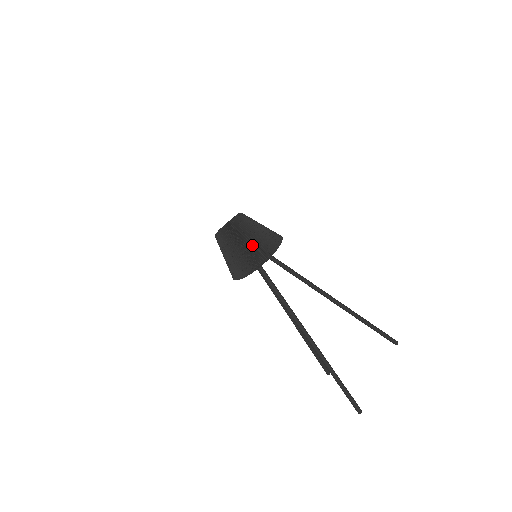
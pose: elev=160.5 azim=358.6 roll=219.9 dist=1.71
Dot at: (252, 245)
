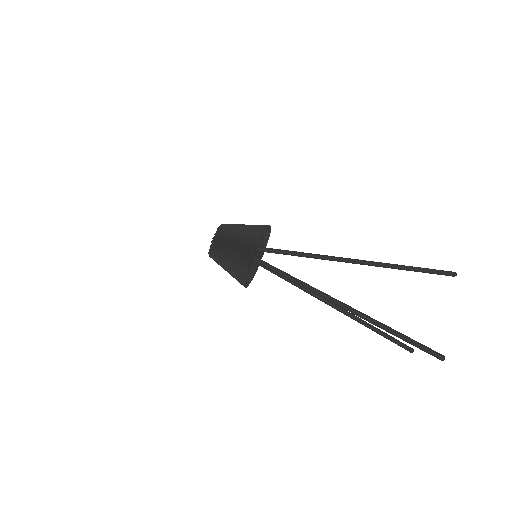
Dot at: (239, 242)
